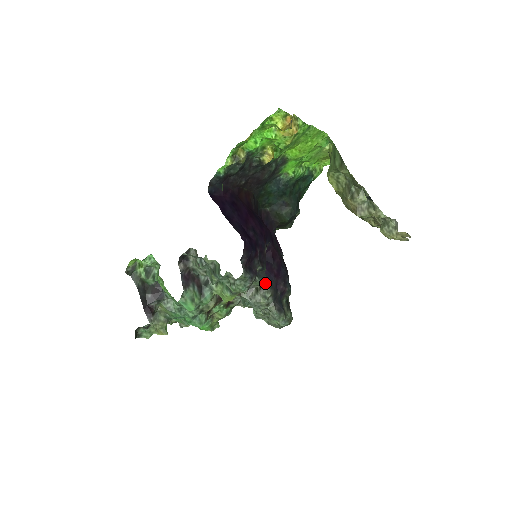
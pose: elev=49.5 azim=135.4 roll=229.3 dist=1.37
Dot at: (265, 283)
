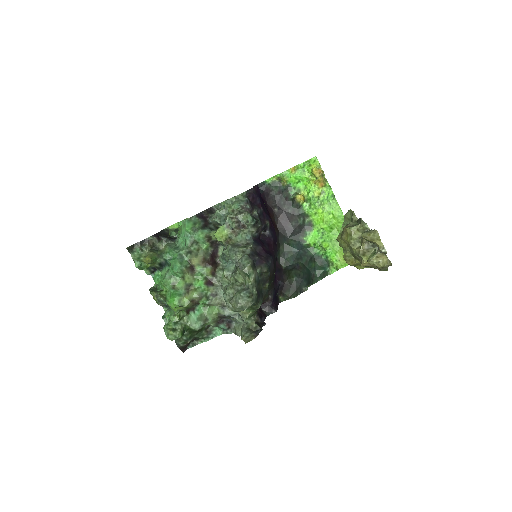
Dot at: (252, 242)
